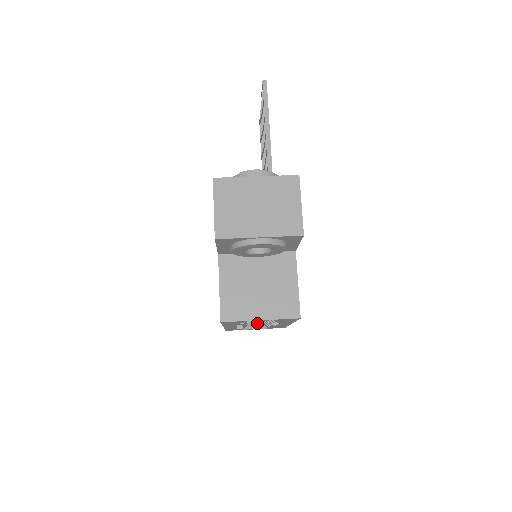
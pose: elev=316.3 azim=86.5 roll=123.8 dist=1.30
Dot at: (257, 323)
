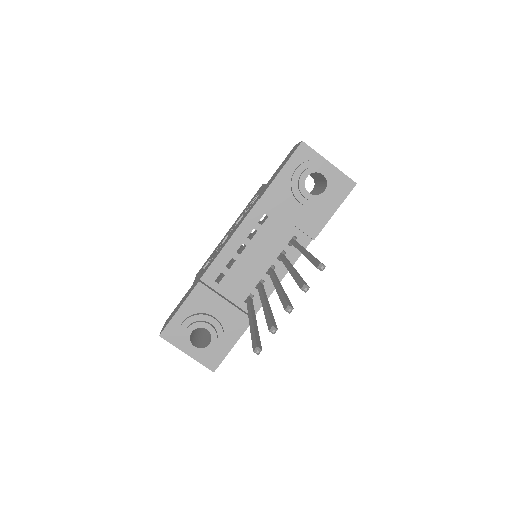
Dot at: occluded
